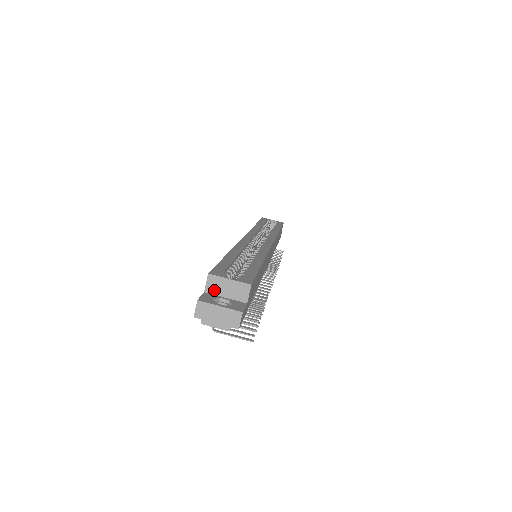
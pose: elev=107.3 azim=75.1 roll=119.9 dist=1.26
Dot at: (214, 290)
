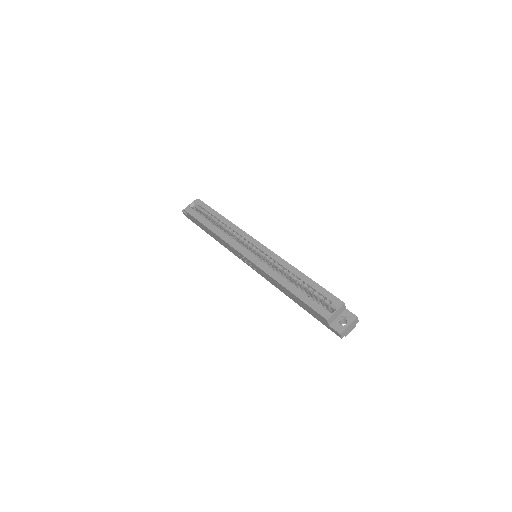
Dot at: (332, 321)
